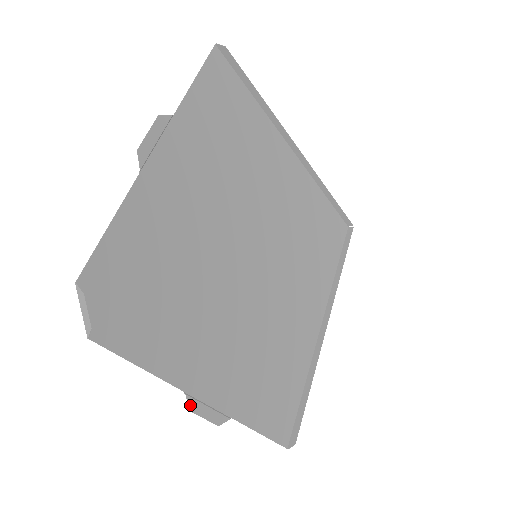
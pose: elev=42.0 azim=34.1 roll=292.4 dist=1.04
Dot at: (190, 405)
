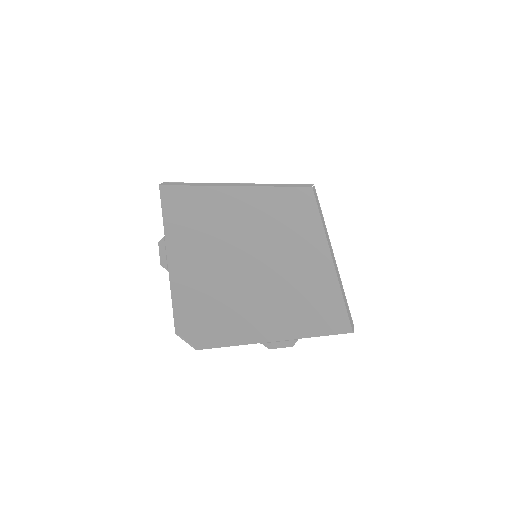
Dot at: (268, 347)
